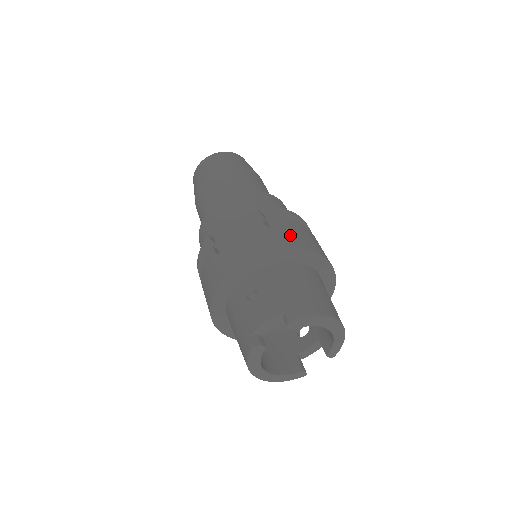
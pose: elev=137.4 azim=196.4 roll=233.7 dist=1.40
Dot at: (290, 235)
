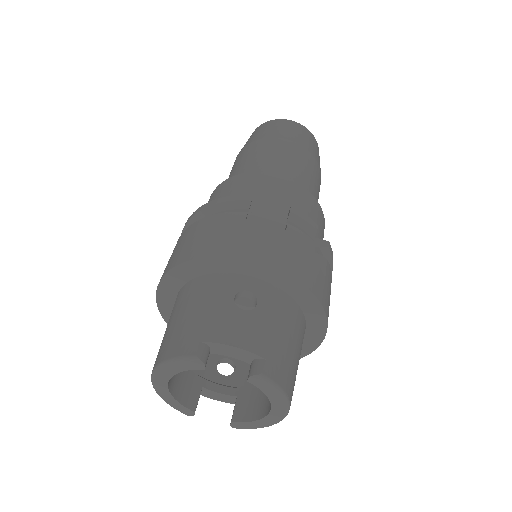
Dot at: (325, 285)
